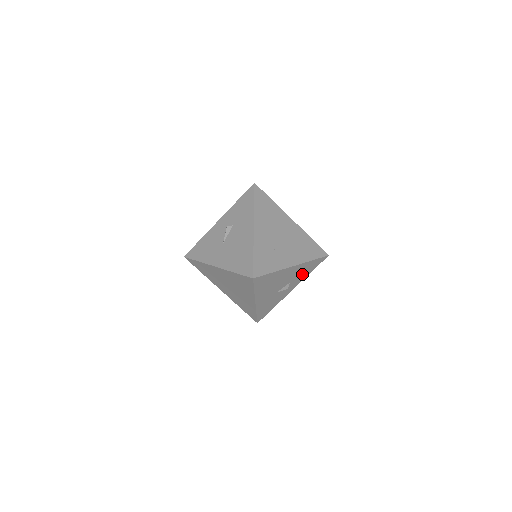
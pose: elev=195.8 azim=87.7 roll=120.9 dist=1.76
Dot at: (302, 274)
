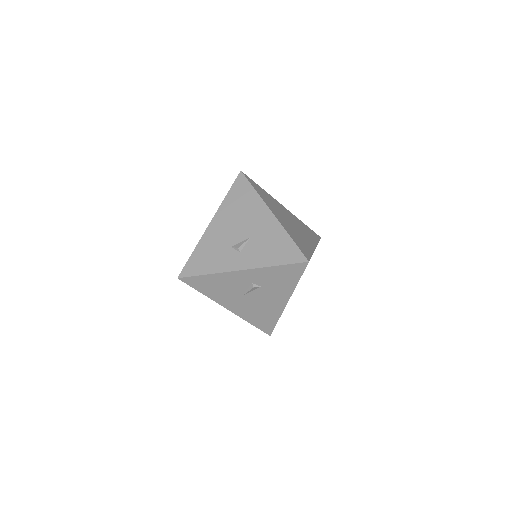
Dot at: occluded
